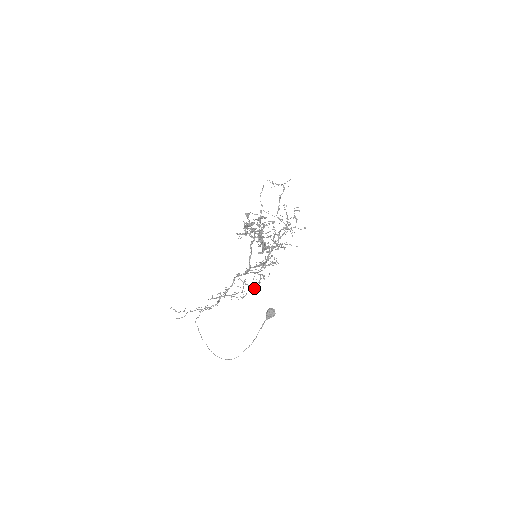
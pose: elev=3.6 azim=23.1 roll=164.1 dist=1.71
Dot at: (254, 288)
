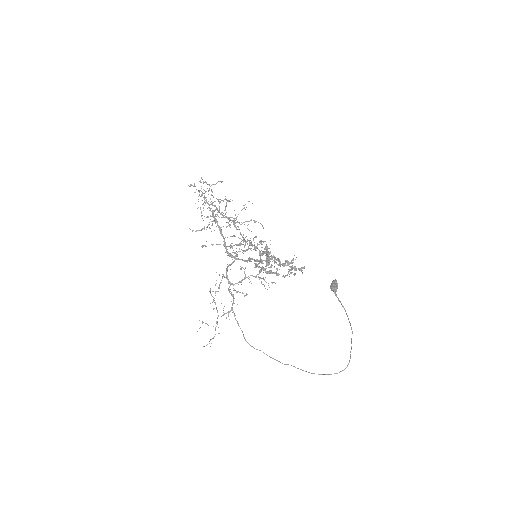
Dot at: occluded
